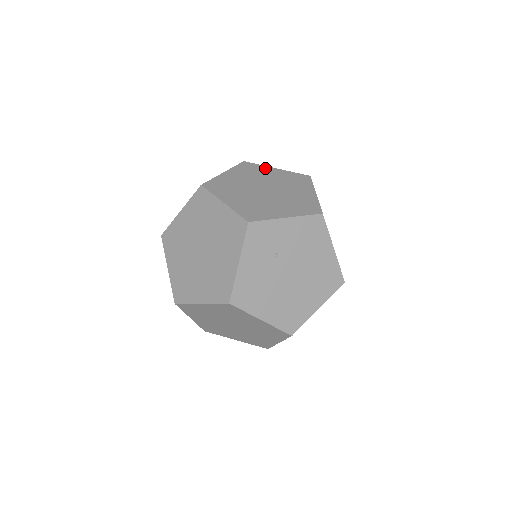
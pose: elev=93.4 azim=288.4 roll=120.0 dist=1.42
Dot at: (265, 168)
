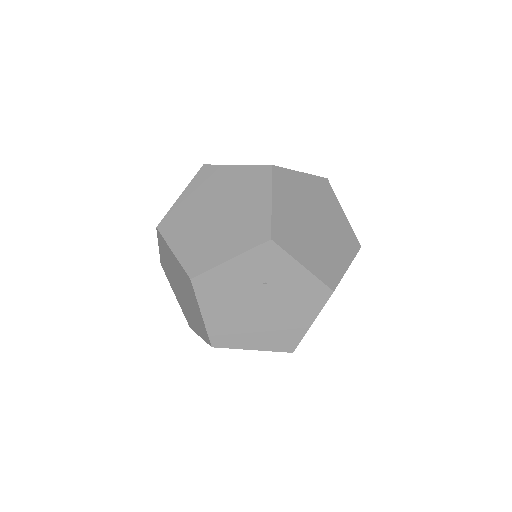
Dot at: (336, 202)
